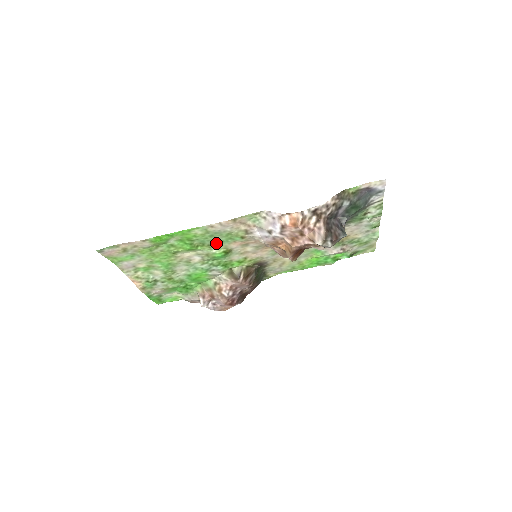
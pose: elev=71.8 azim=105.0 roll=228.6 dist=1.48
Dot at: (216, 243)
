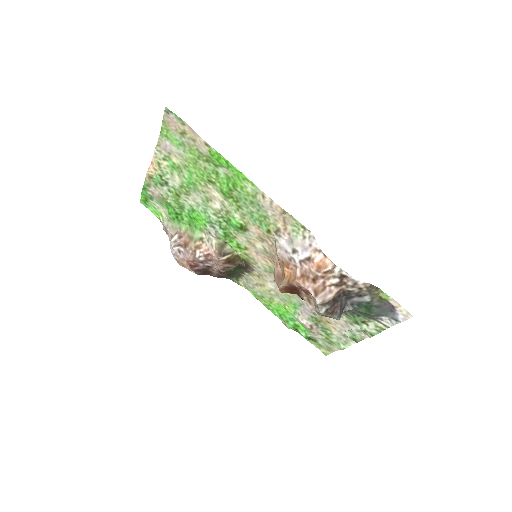
Dot at: (246, 212)
